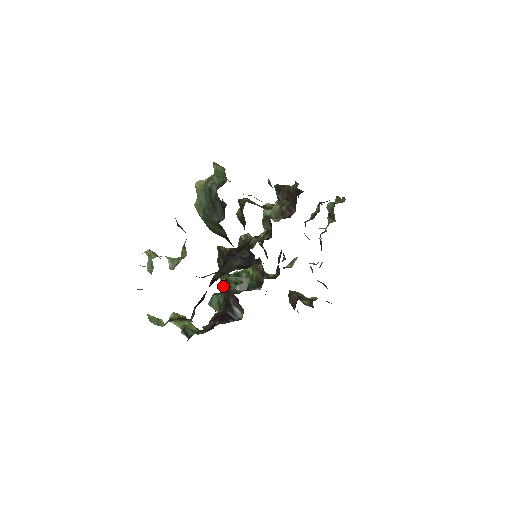
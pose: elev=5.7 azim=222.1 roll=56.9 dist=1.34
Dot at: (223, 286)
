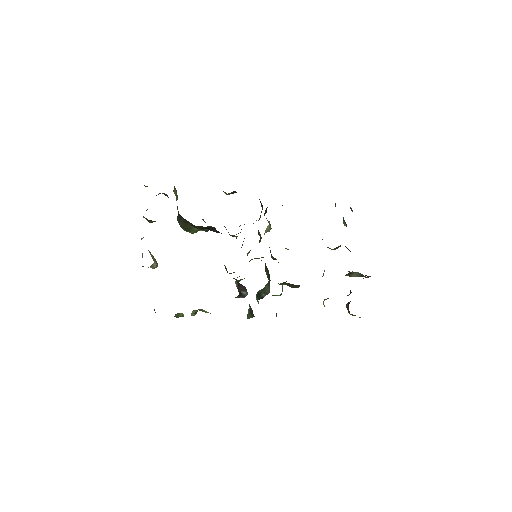
Dot at: (236, 286)
